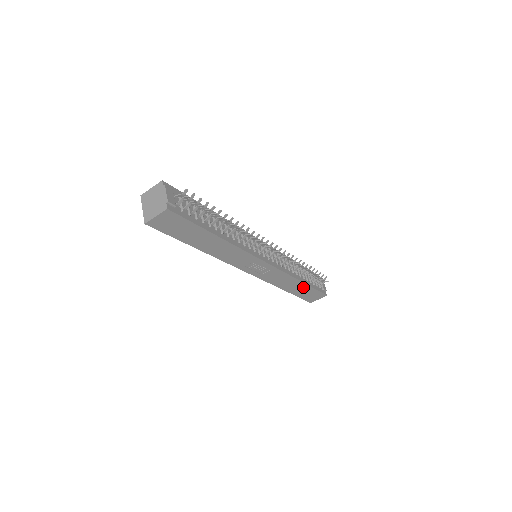
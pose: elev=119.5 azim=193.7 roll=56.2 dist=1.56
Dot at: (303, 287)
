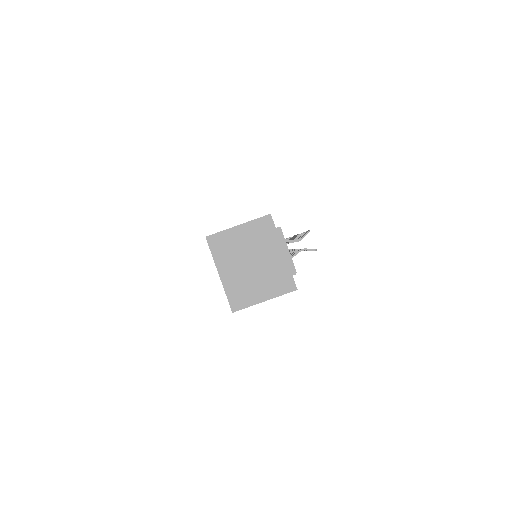
Dot at: occluded
